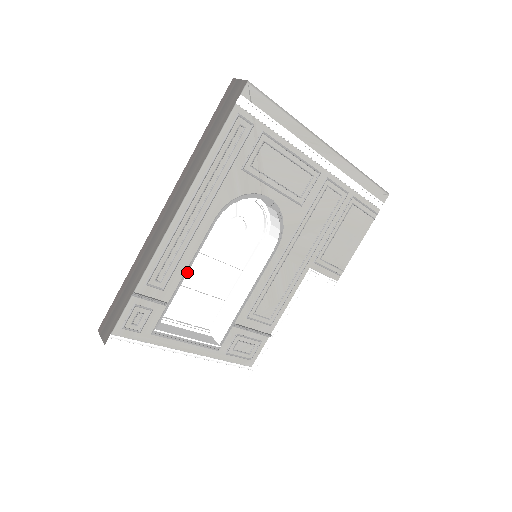
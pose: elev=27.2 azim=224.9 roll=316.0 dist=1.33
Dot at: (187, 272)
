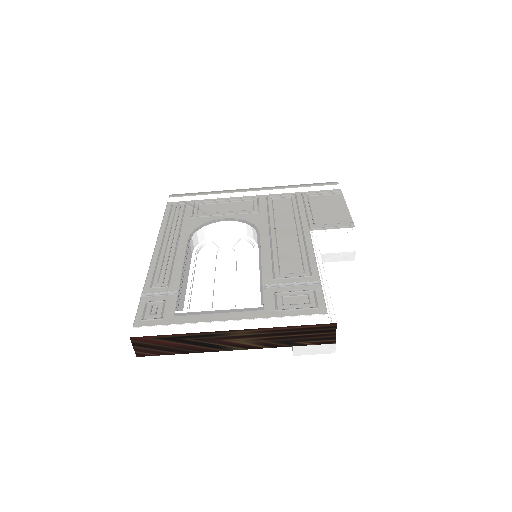
Dot at: (184, 271)
